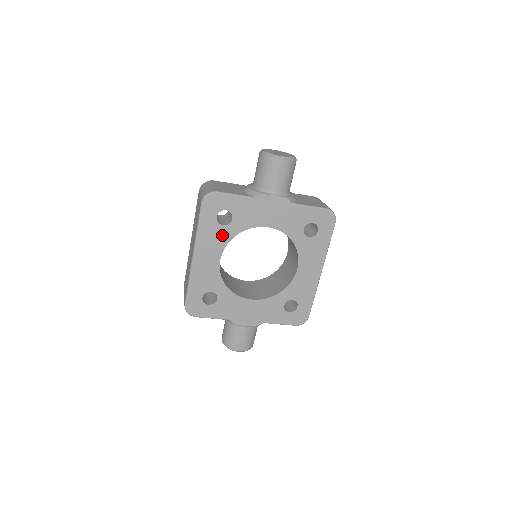
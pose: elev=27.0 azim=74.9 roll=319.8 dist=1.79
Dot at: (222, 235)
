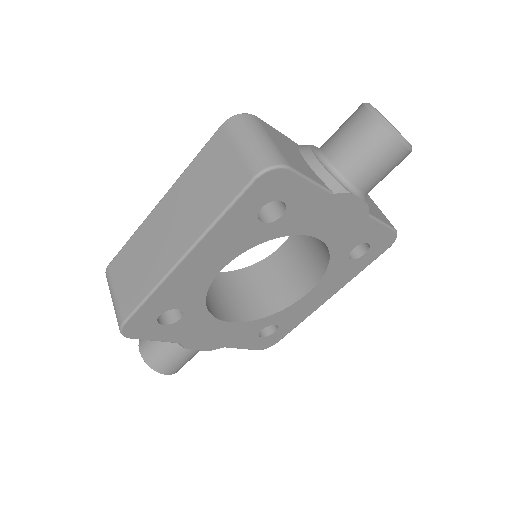
Dot at: (250, 236)
